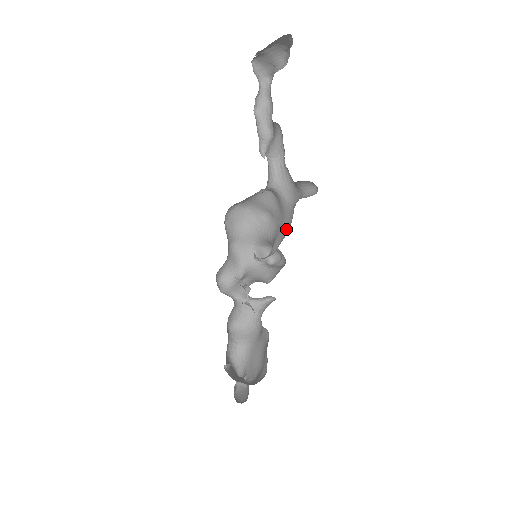
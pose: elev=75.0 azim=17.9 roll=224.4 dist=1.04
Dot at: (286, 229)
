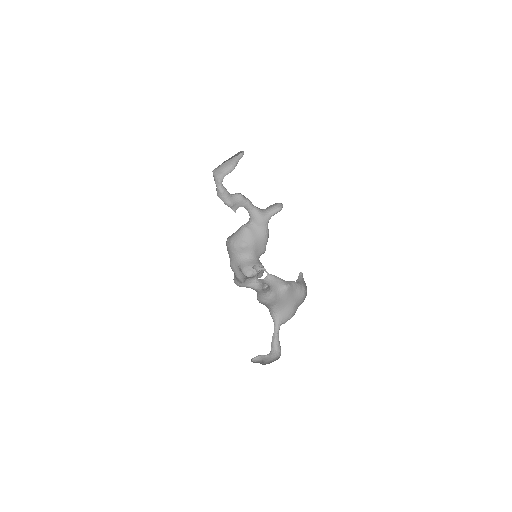
Dot at: (264, 240)
